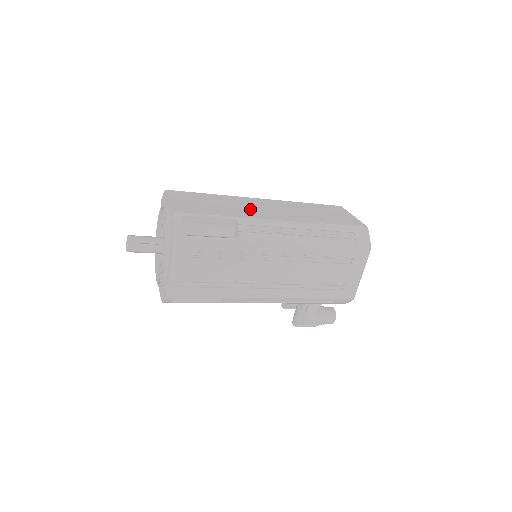
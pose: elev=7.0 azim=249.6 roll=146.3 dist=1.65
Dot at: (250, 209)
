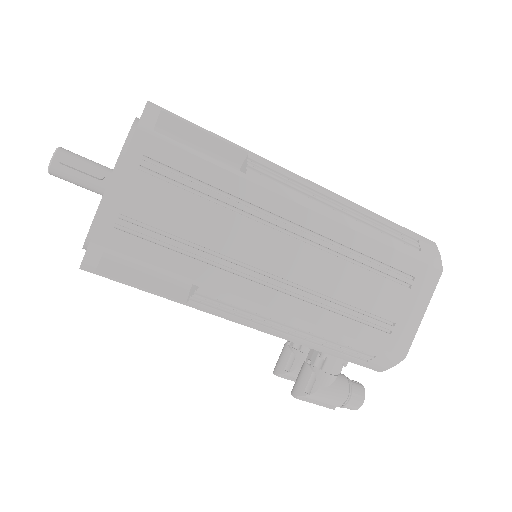
Dot at: occluded
